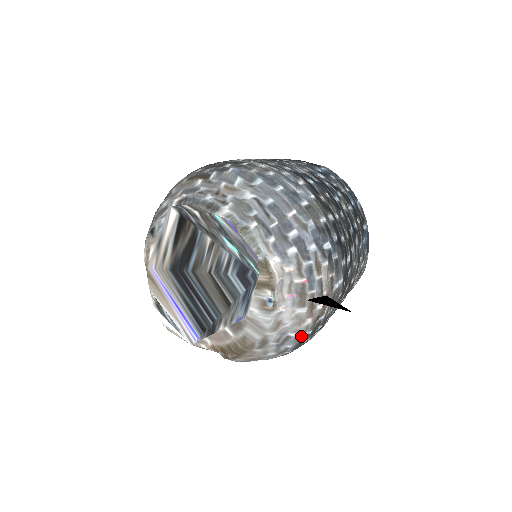
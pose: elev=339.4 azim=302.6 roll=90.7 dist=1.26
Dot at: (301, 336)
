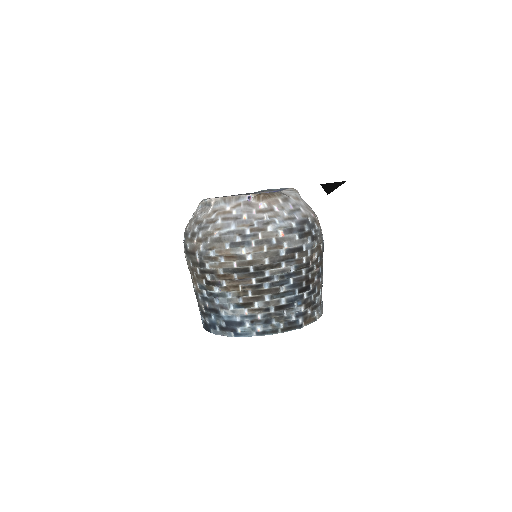
Dot at: (306, 216)
